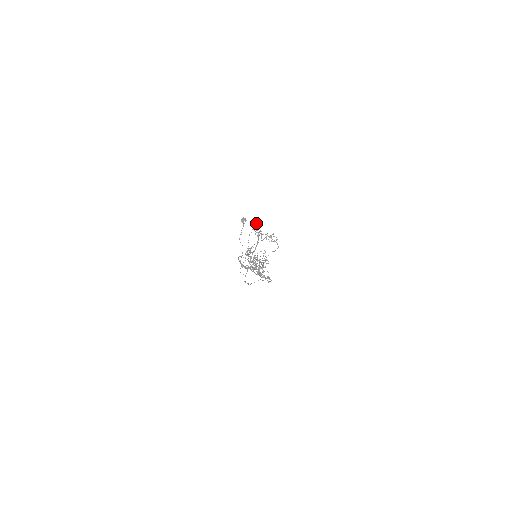
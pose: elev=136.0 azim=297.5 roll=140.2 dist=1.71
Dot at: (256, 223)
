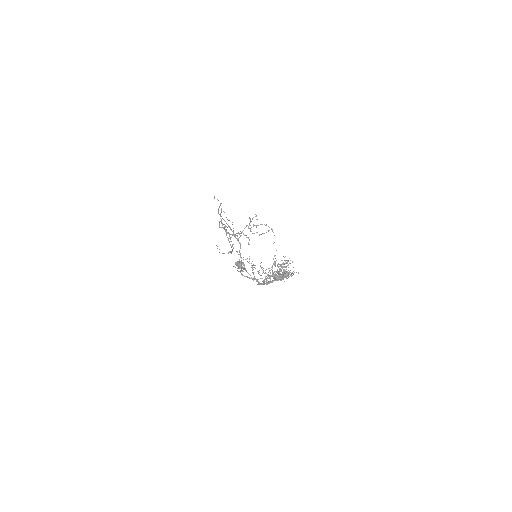
Dot at: (219, 222)
